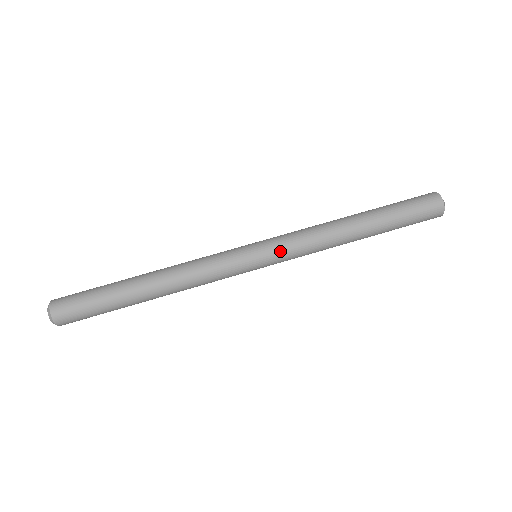
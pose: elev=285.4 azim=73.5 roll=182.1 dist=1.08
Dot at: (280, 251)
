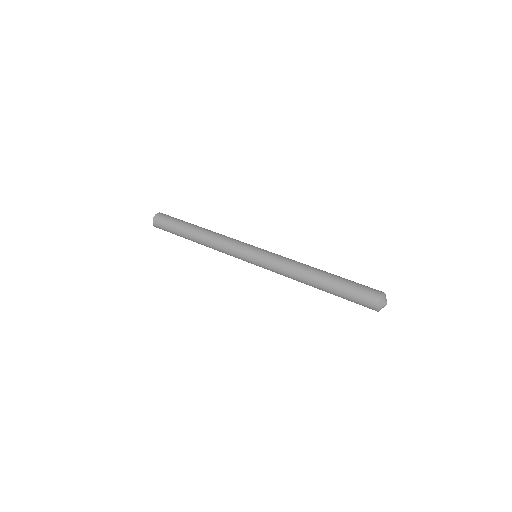
Dot at: (265, 262)
